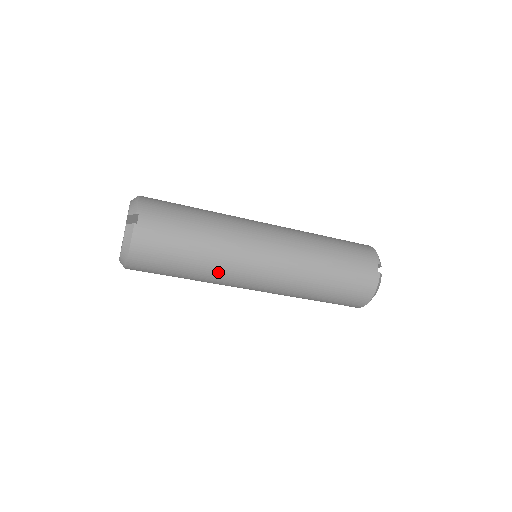
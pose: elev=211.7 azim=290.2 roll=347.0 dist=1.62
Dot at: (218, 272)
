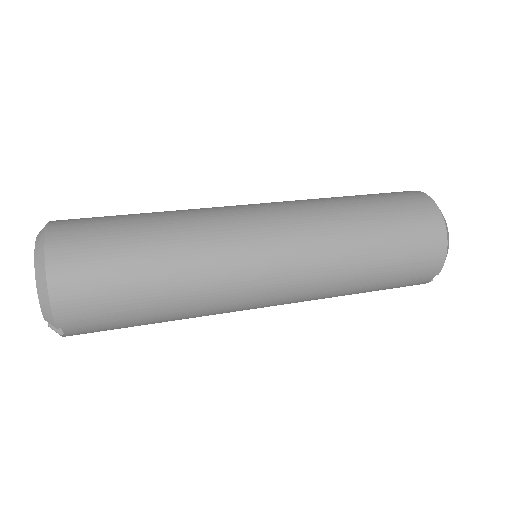
Dot at: occluded
